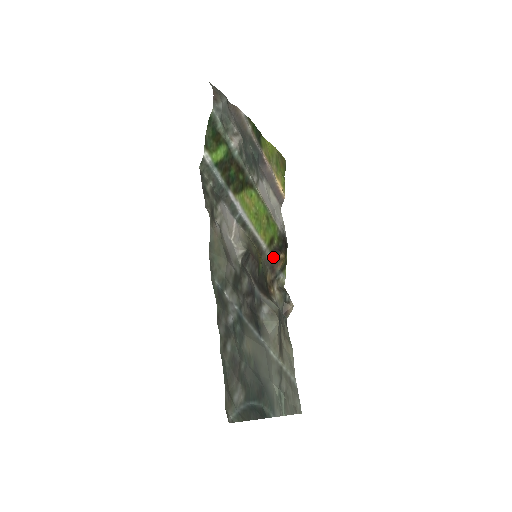
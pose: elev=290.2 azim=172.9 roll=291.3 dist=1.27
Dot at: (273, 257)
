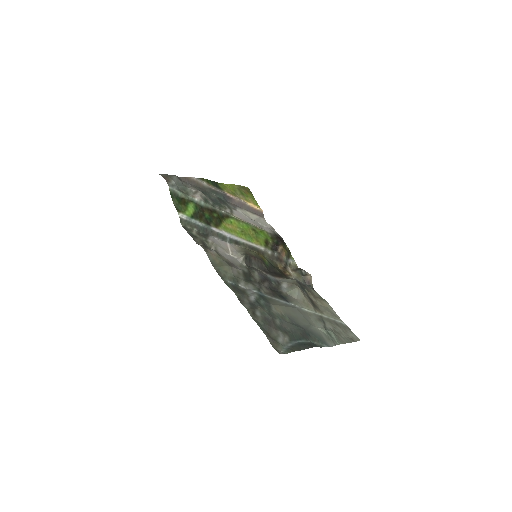
Dot at: (274, 252)
